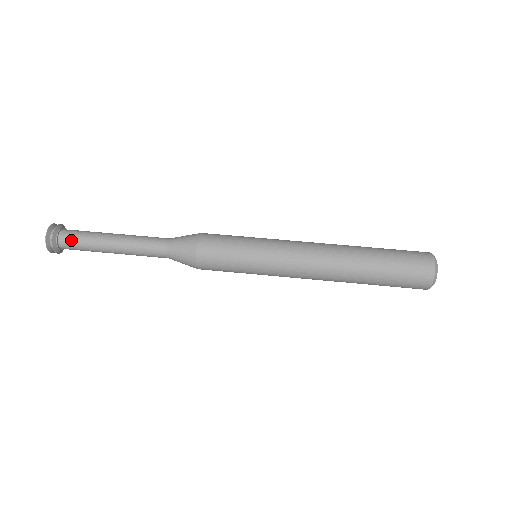
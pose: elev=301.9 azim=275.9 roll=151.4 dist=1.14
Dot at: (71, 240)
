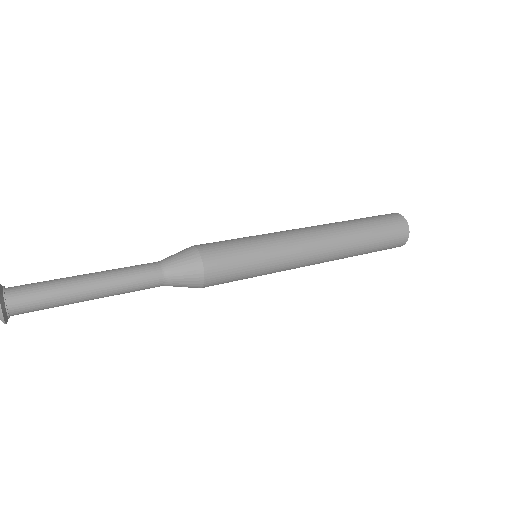
Dot at: (29, 304)
